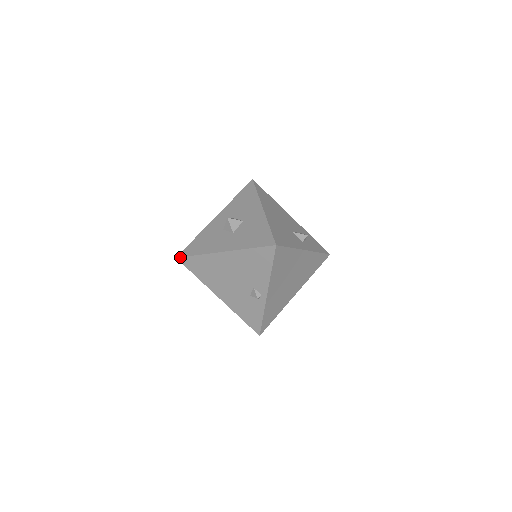
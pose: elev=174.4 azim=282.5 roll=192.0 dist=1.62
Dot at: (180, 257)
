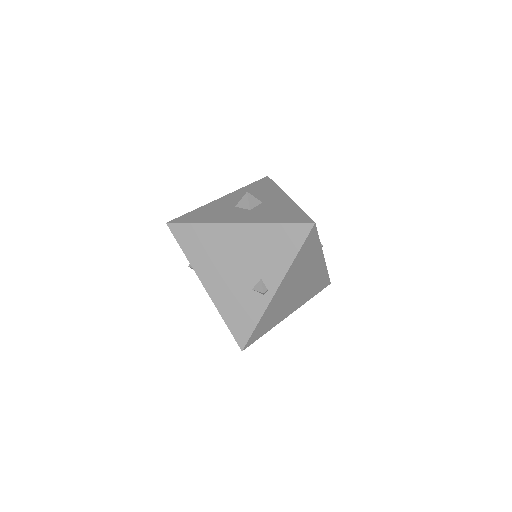
Dot at: (173, 223)
